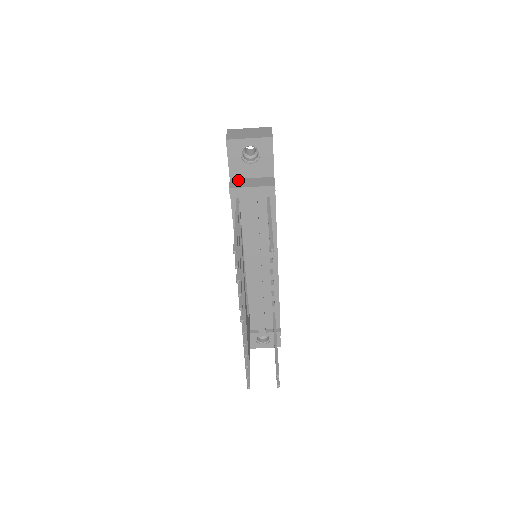
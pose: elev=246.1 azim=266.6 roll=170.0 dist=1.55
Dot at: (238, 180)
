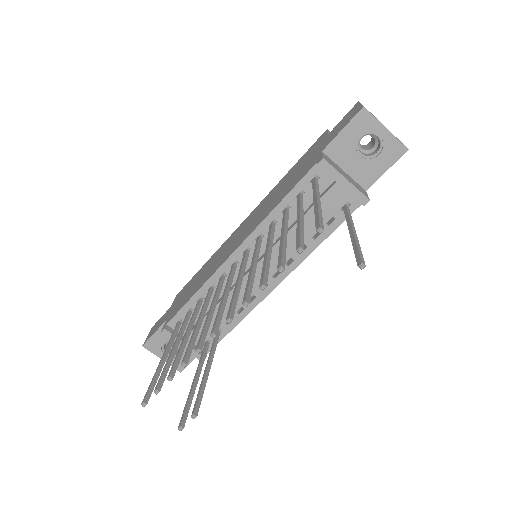
Dot at: (331, 160)
